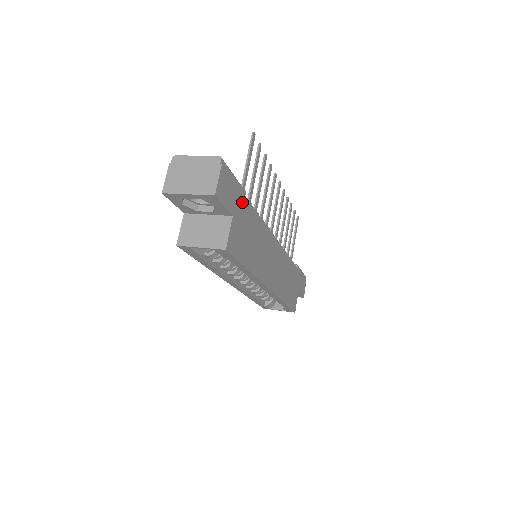
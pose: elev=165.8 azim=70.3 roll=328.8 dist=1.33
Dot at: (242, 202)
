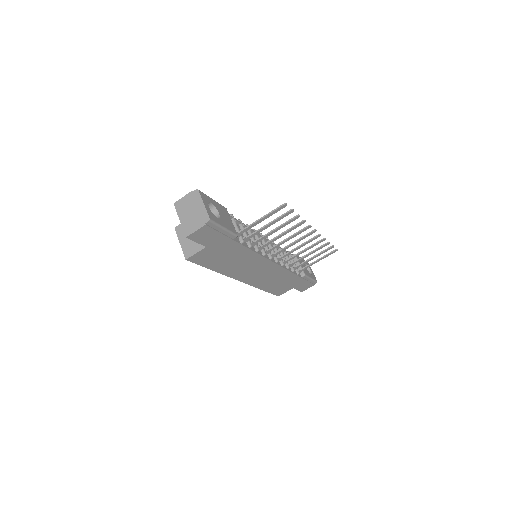
Dot at: (226, 242)
